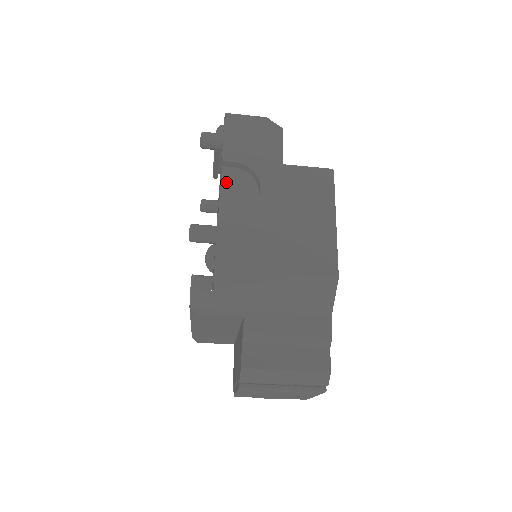
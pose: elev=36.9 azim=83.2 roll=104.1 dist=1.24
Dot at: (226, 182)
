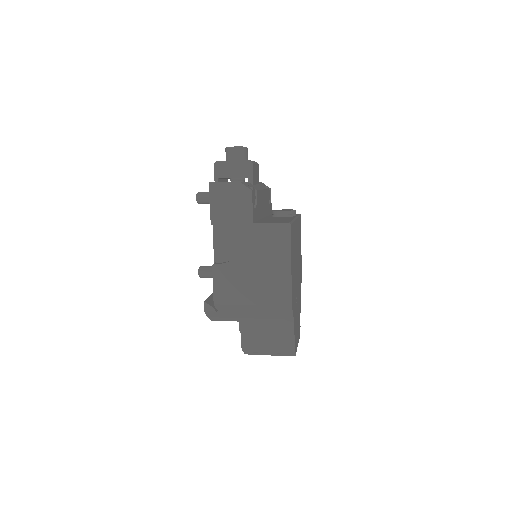
Dot at: (217, 237)
